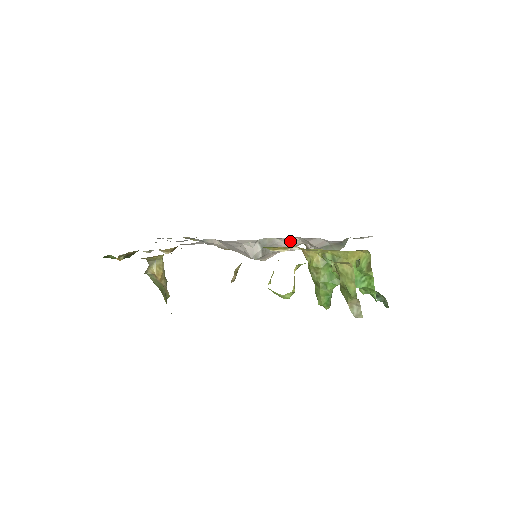
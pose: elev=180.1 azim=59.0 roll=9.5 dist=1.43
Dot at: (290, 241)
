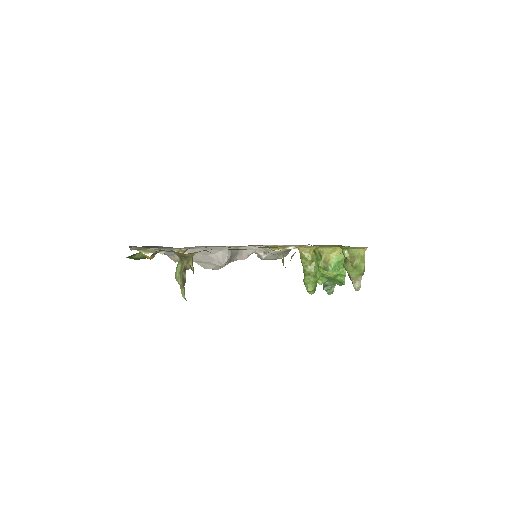
Dot at: (249, 250)
